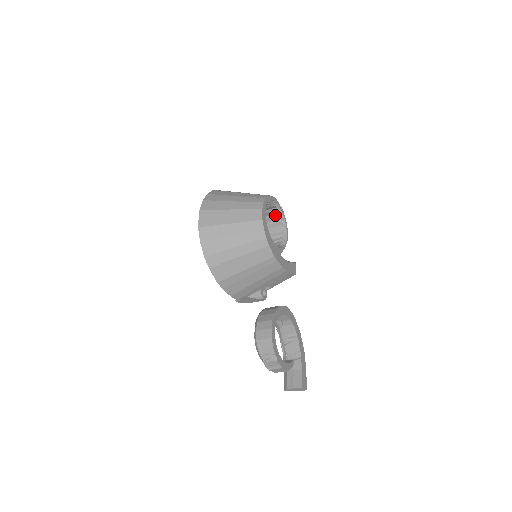
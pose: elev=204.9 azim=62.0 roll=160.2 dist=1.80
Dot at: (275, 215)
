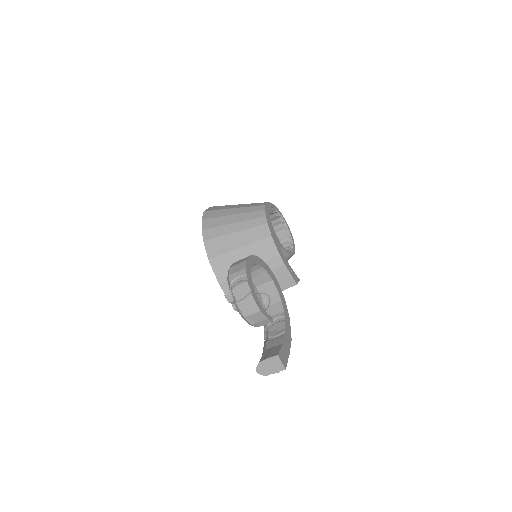
Dot at: (284, 238)
